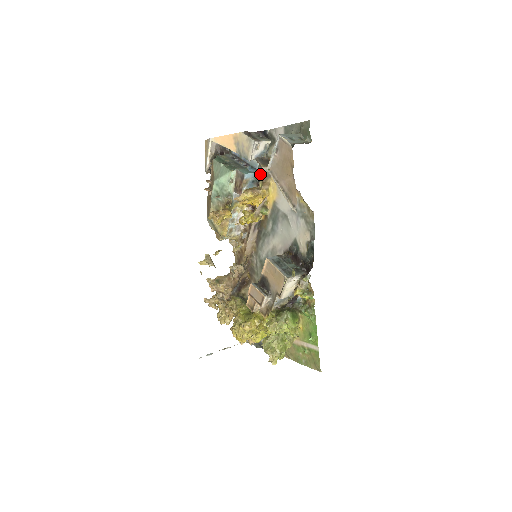
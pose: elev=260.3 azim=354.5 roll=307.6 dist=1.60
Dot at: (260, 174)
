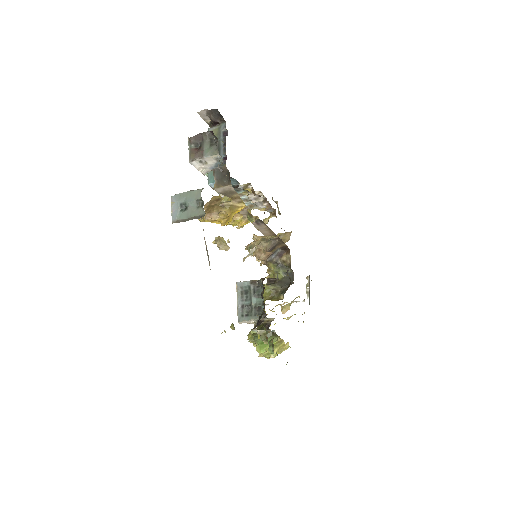
Dot at: (233, 179)
